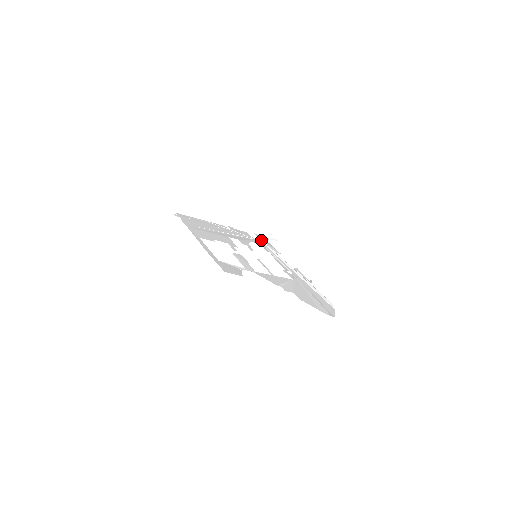
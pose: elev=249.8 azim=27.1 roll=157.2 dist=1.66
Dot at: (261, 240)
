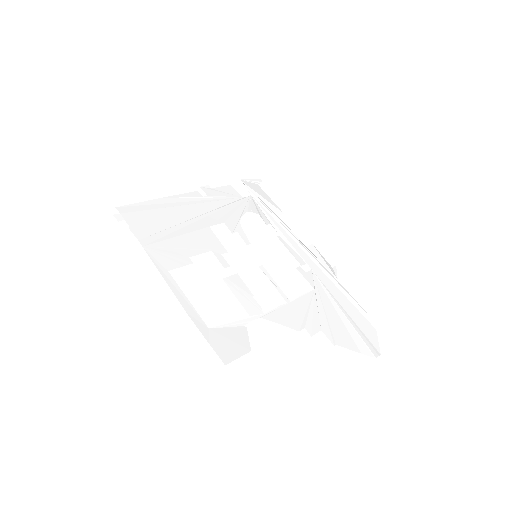
Dot at: (253, 195)
